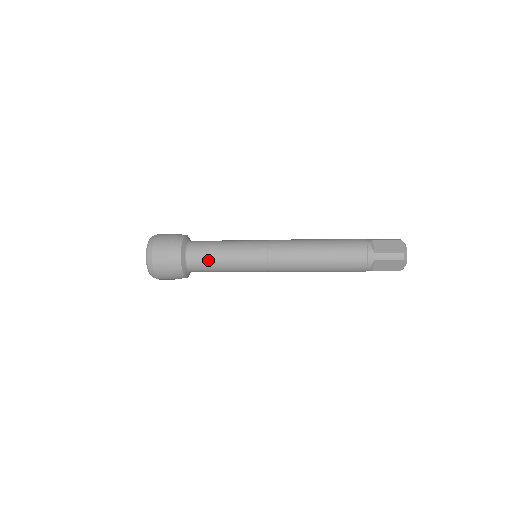
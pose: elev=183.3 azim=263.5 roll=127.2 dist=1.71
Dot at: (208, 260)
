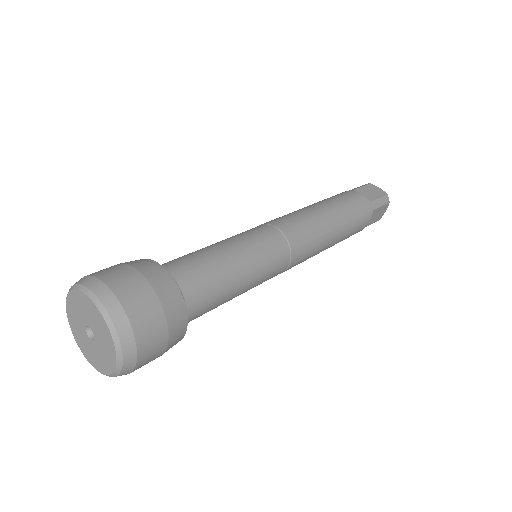
Dot at: (218, 285)
